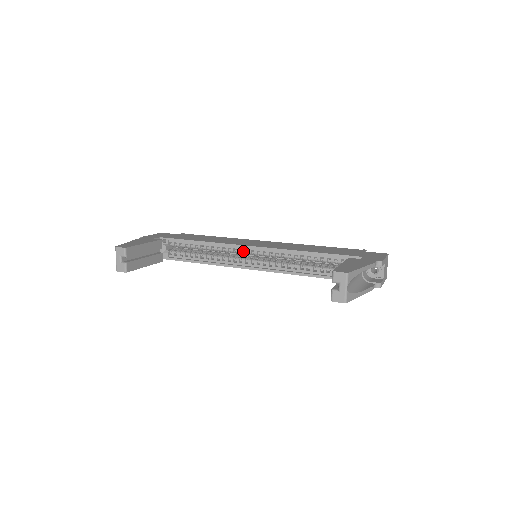
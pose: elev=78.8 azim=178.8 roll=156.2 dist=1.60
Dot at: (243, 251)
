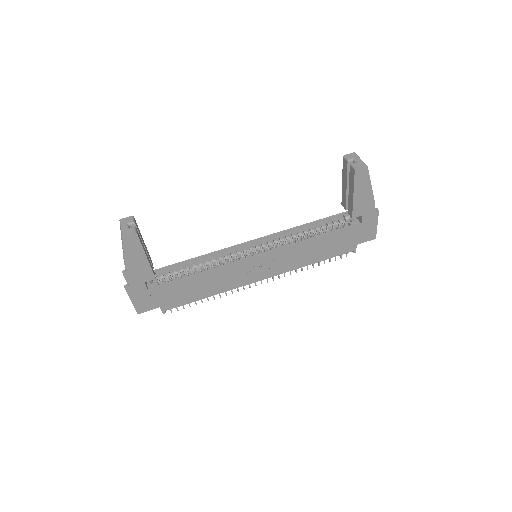
Dot at: (243, 249)
